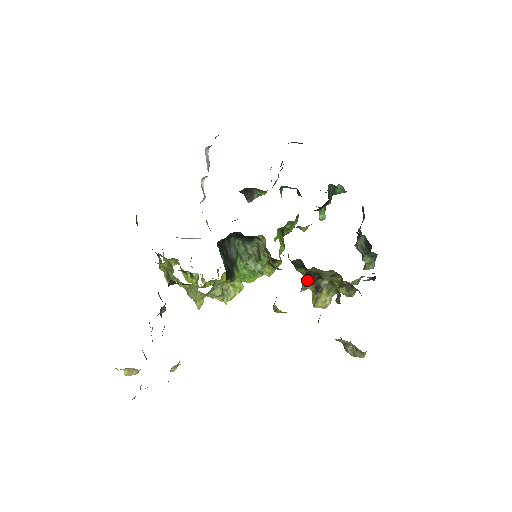
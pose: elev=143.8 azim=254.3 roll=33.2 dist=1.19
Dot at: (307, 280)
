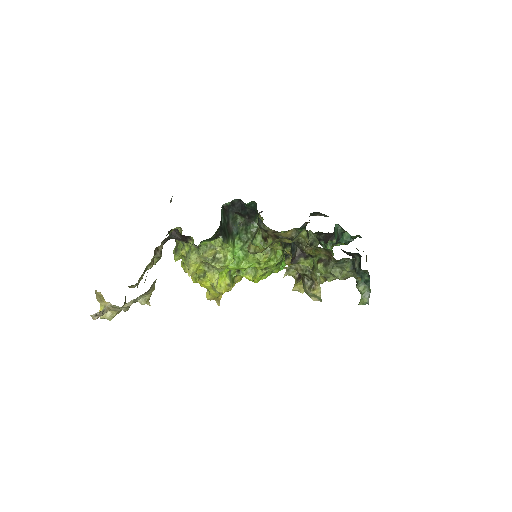
Dot at: (291, 259)
